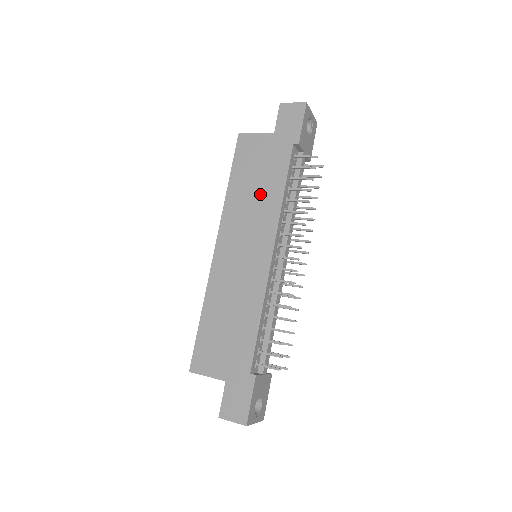
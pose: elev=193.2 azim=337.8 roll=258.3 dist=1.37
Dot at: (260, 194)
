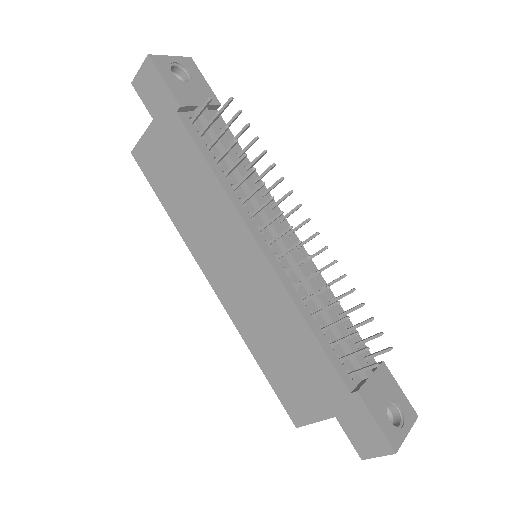
Dot at: (197, 195)
